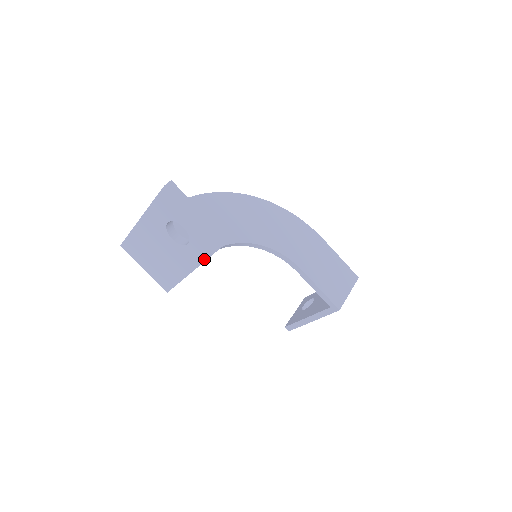
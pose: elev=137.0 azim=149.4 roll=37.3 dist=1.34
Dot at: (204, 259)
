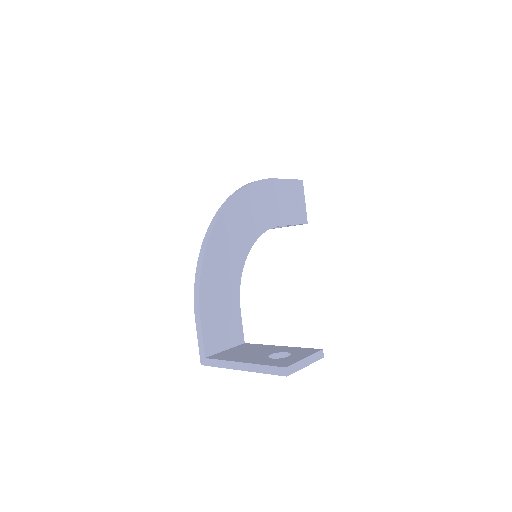
Dot at: occluded
